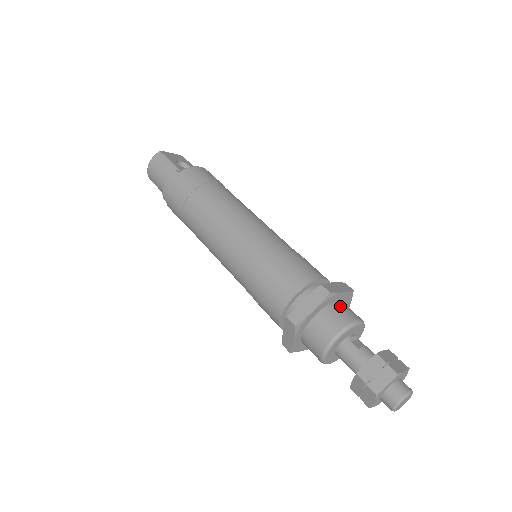
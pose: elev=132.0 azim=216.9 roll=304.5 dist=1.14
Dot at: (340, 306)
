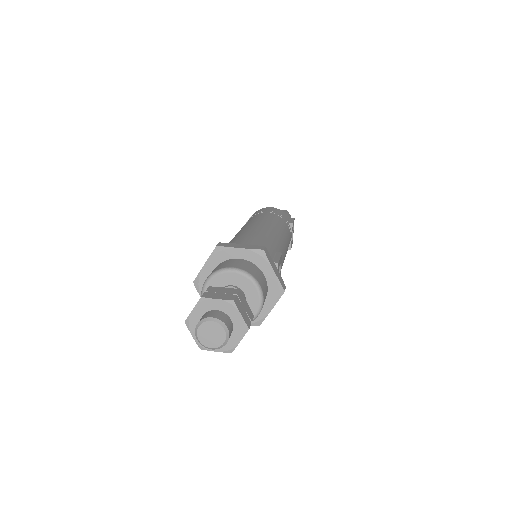
Dot at: (232, 261)
